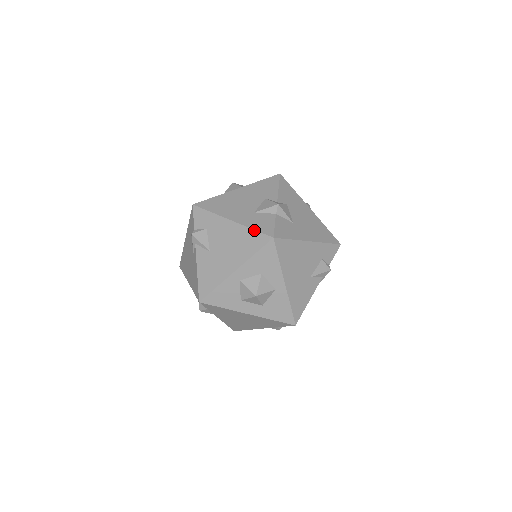
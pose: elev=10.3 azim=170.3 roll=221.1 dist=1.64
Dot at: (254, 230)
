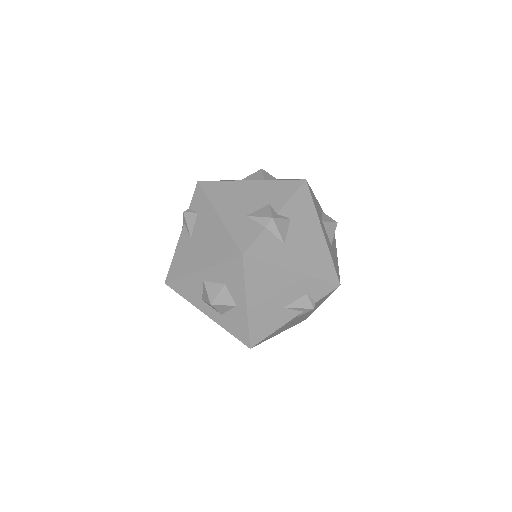
Dot at: (231, 237)
